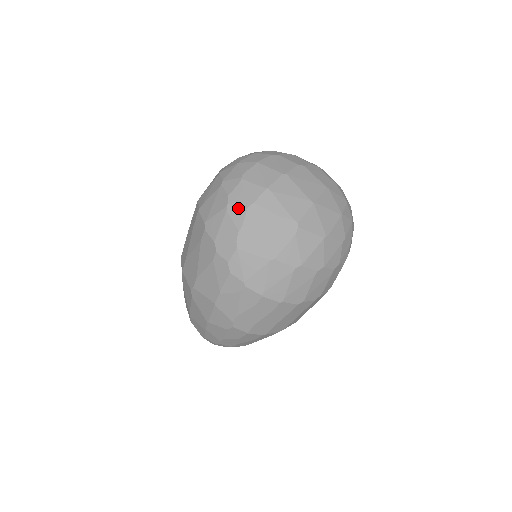
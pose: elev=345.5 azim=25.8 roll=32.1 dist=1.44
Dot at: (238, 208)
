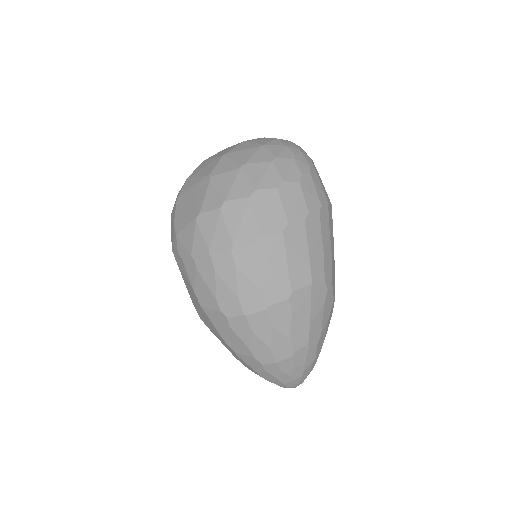
Dot at: (173, 209)
